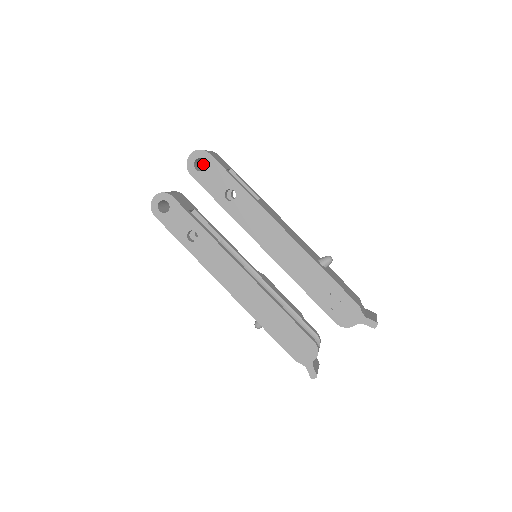
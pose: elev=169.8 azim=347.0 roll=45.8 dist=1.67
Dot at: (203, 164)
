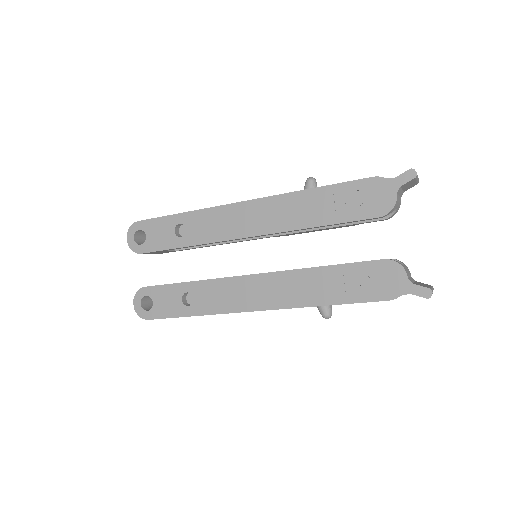
Dot at: occluded
